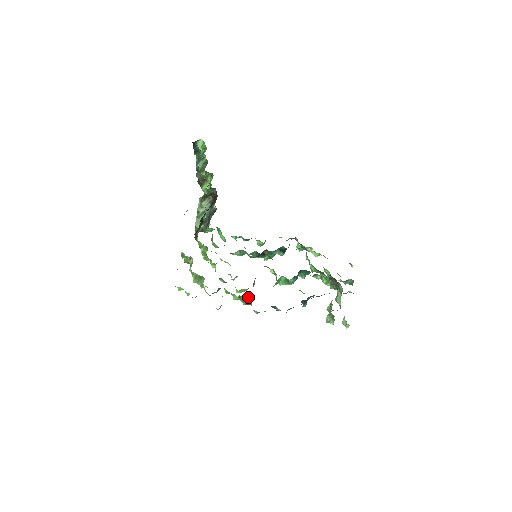
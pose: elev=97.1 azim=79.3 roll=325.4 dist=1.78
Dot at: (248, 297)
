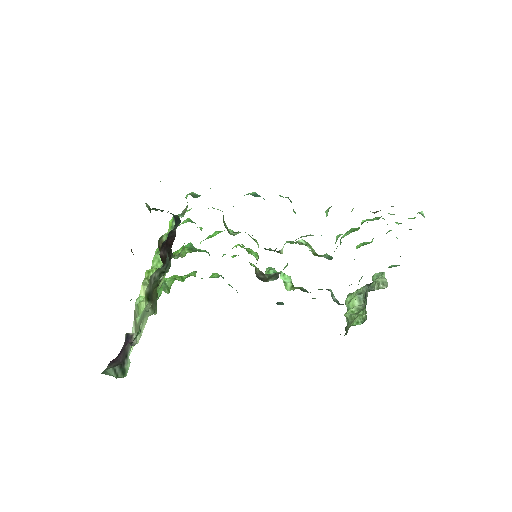
Dot at: occluded
